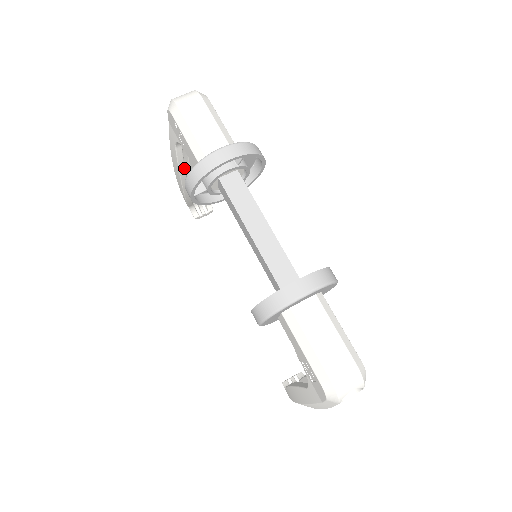
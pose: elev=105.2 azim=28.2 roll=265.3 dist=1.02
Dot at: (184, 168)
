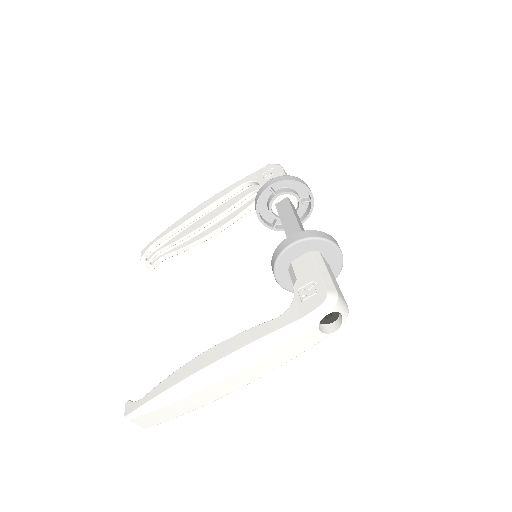
Dot at: occluded
